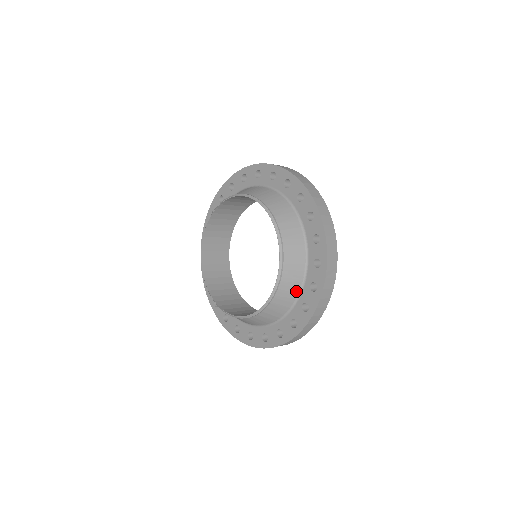
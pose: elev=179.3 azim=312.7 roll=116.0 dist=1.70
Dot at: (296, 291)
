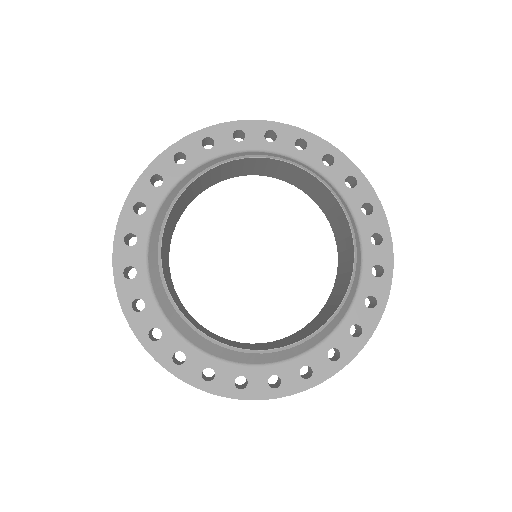
Dot at: (357, 283)
